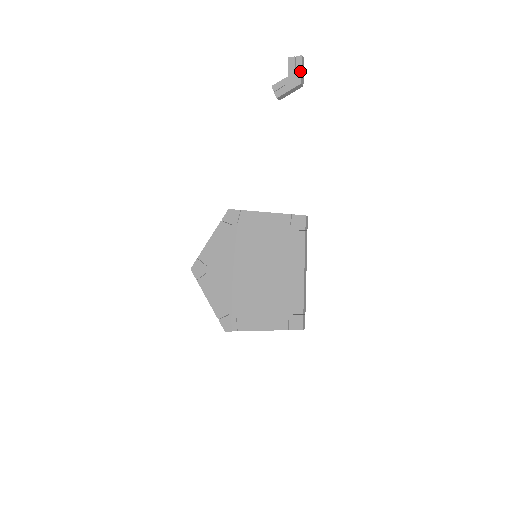
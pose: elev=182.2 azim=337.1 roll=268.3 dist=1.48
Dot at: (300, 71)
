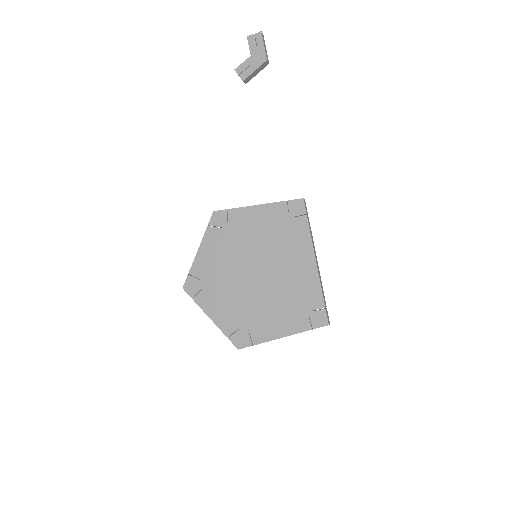
Dot at: (263, 48)
